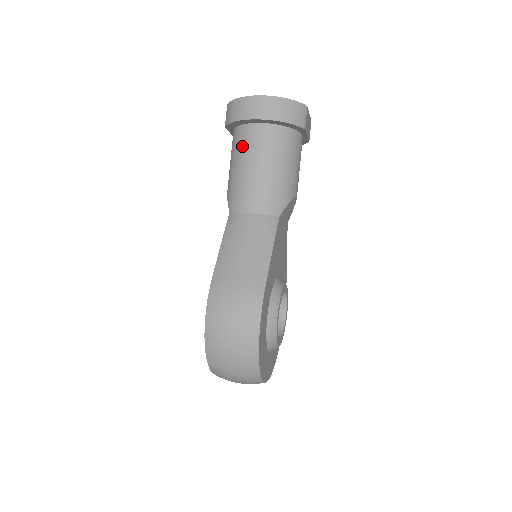
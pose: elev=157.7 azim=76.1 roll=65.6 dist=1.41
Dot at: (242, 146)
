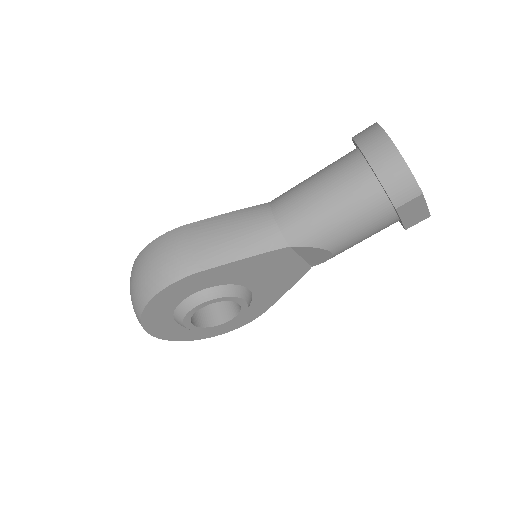
Dot at: (336, 164)
